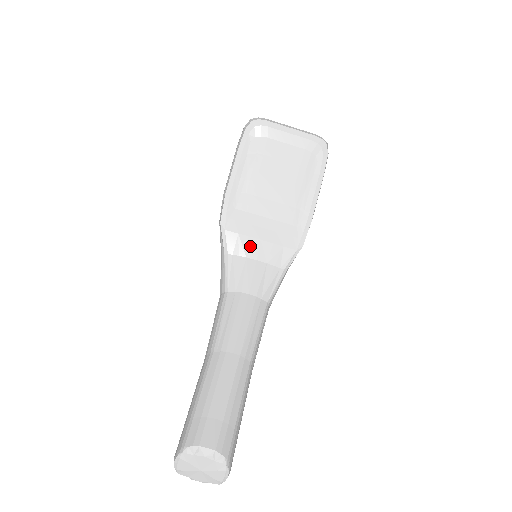
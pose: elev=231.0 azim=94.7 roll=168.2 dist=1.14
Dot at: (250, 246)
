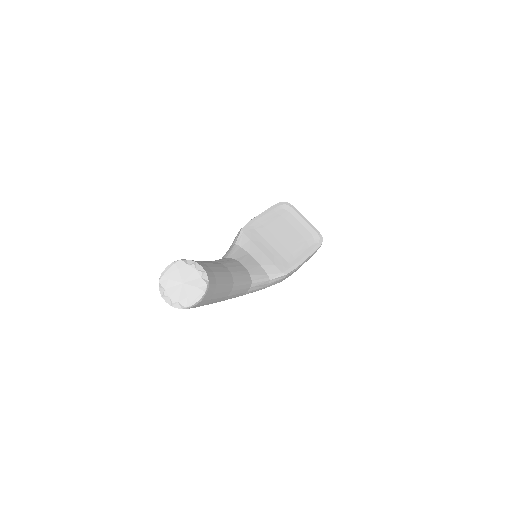
Dot at: (254, 250)
